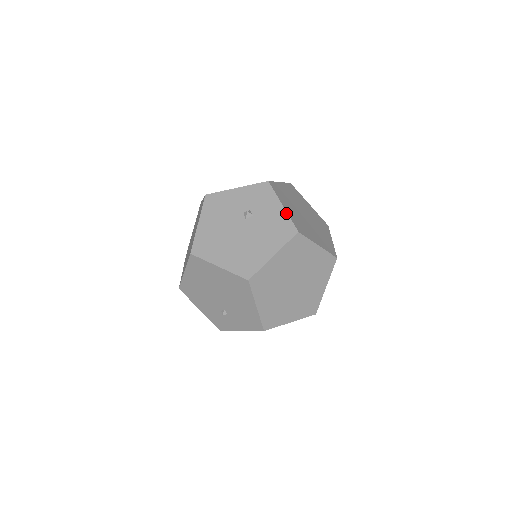
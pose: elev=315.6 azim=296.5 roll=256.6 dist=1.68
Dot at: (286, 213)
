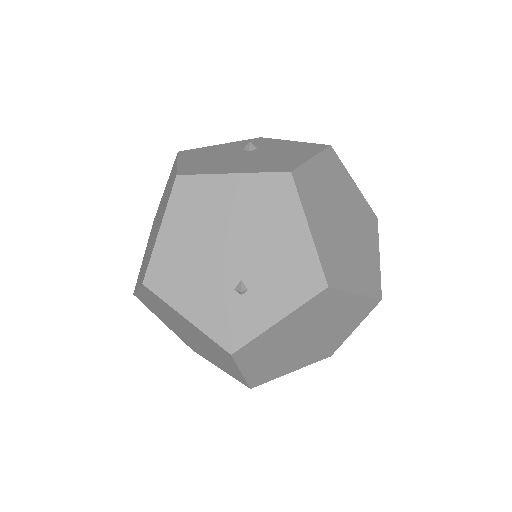
Dot at: (302, 142)
